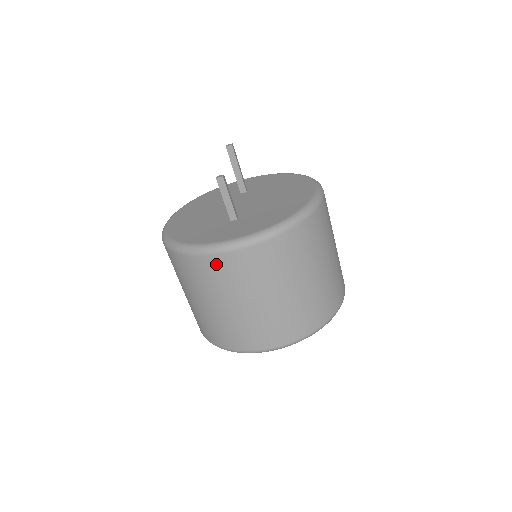
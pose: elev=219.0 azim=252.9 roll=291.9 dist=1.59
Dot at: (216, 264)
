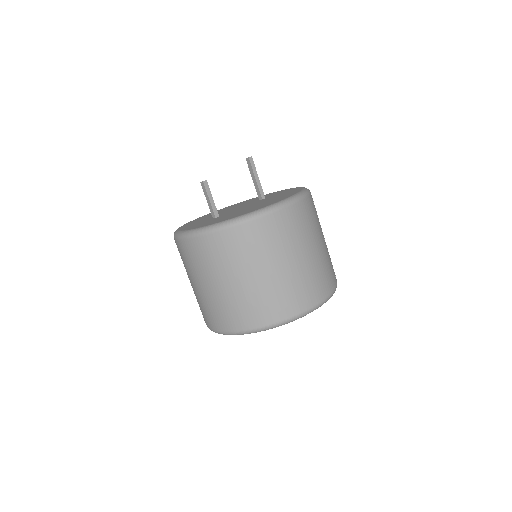
Dot at: (179, 247)
